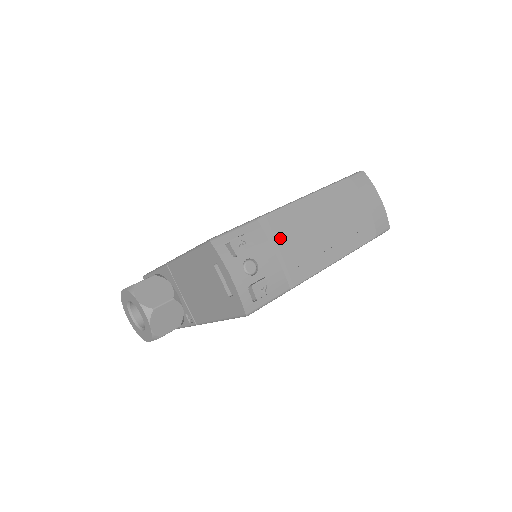
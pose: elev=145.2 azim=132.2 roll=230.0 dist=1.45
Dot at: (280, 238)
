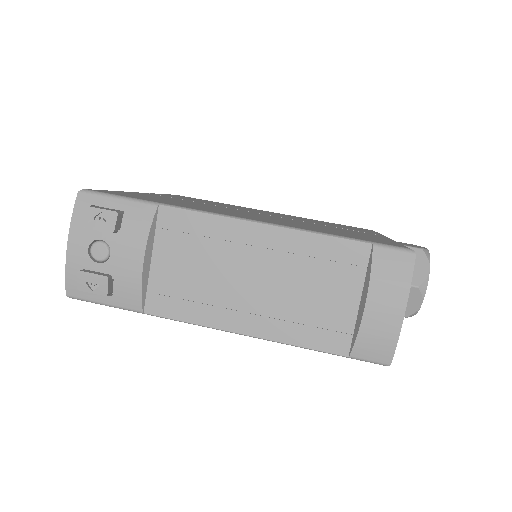
Dot at: (176, 248)
